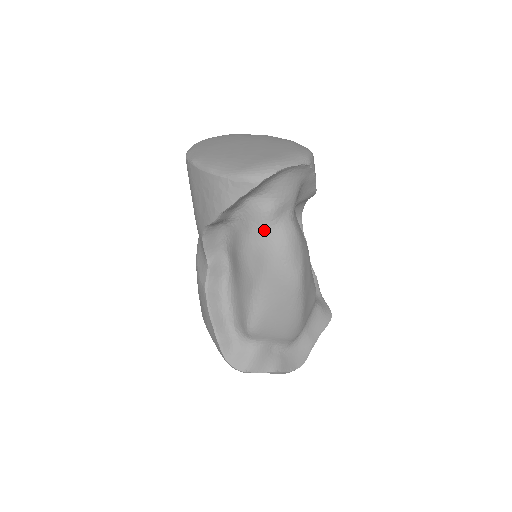
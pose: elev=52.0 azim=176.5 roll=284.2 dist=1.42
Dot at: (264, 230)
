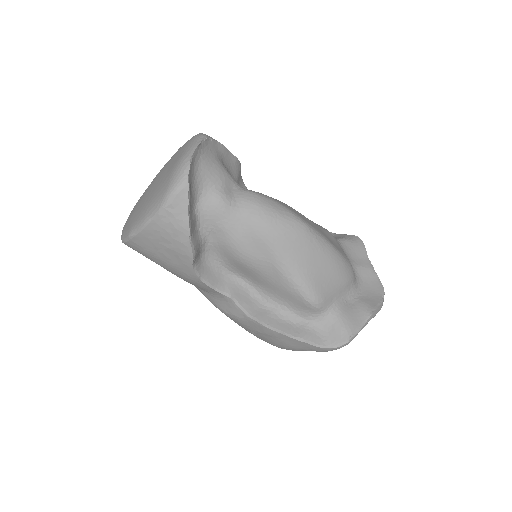
Dot at: (234, 217)
